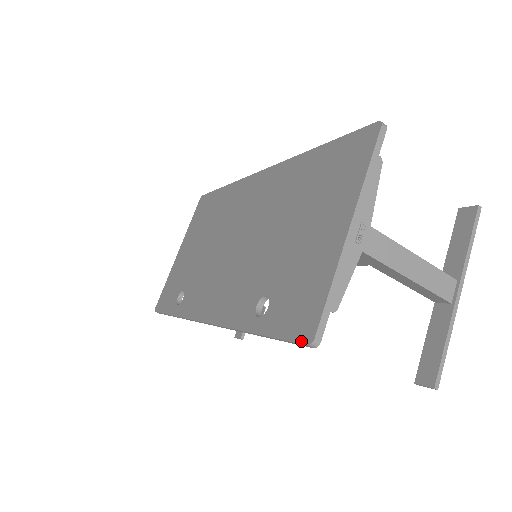
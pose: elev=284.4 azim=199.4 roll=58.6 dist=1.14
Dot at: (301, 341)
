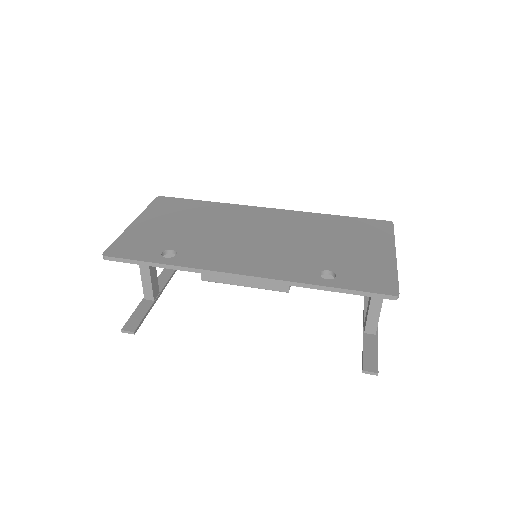
Dot at: (388, 293)
